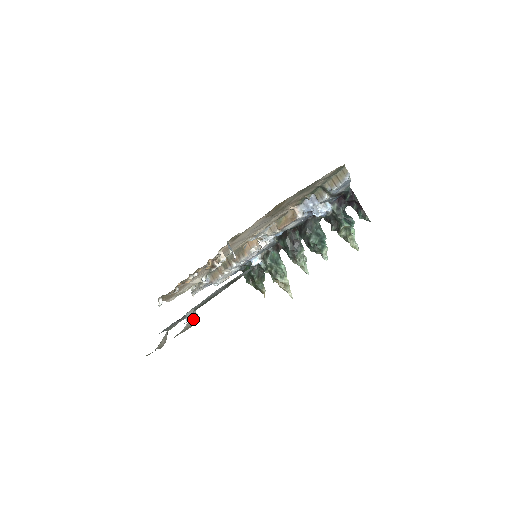
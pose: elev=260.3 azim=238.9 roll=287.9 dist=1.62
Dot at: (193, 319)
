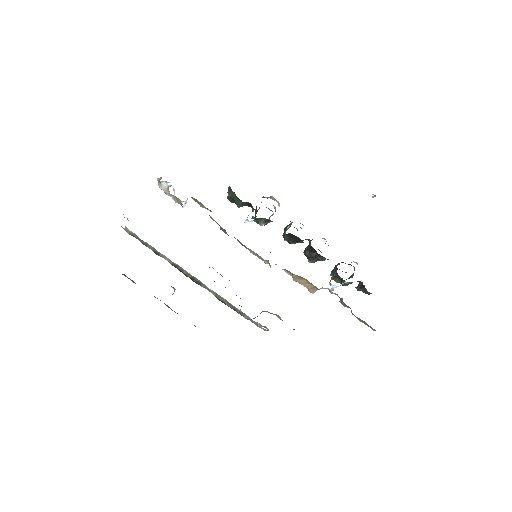
Dot at: occluded
